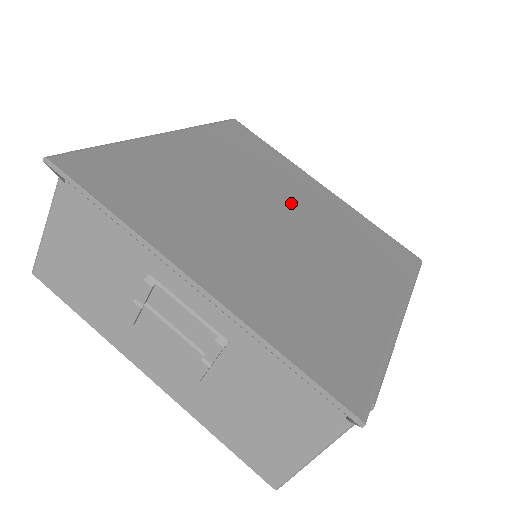
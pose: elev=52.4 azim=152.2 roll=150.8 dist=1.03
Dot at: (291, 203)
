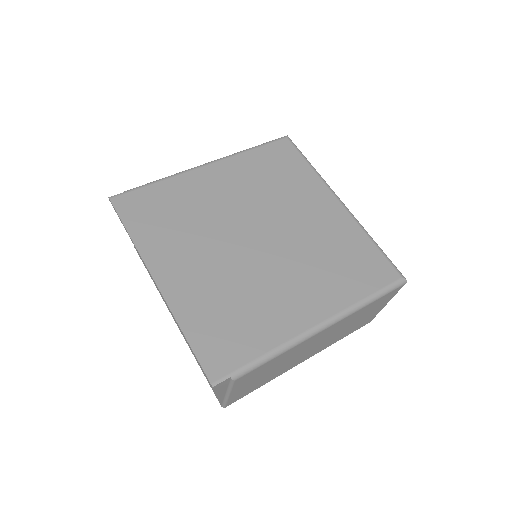
Dot at: (283, 221)
